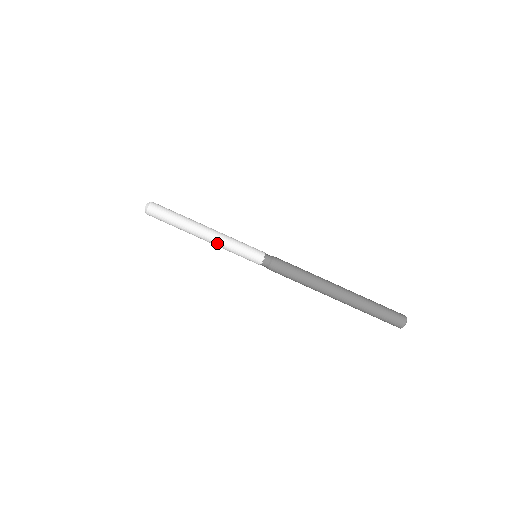
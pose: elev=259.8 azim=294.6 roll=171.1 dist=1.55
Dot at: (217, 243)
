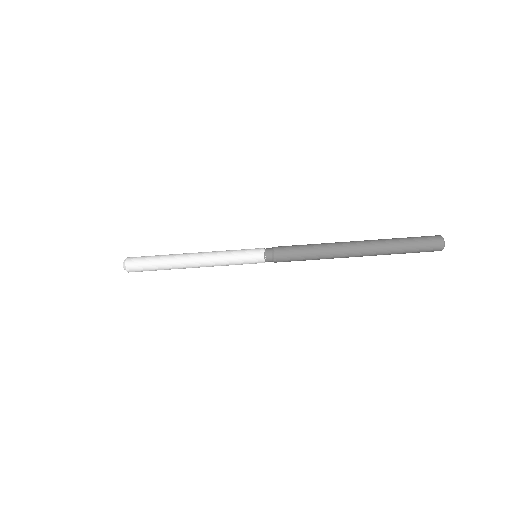
Dot at: (211, 266)
